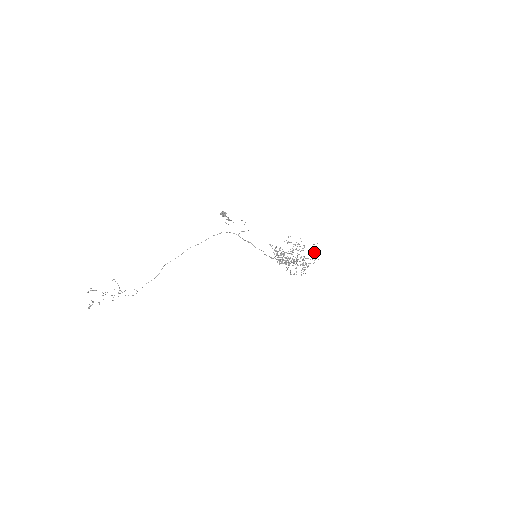
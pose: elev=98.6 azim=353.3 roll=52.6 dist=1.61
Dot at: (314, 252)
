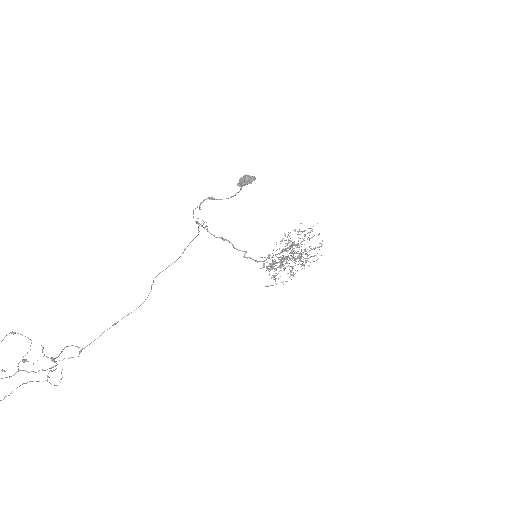
Dot at: occluded
